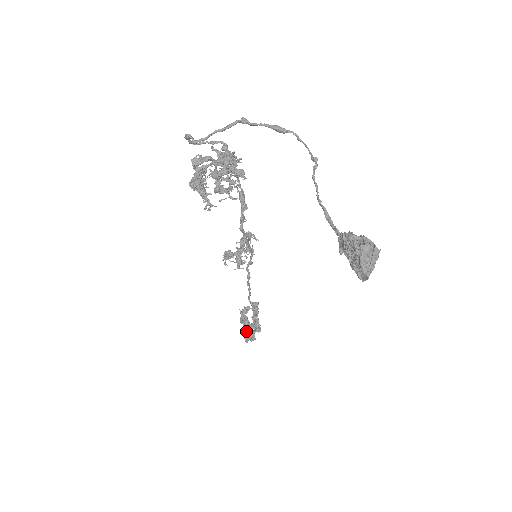
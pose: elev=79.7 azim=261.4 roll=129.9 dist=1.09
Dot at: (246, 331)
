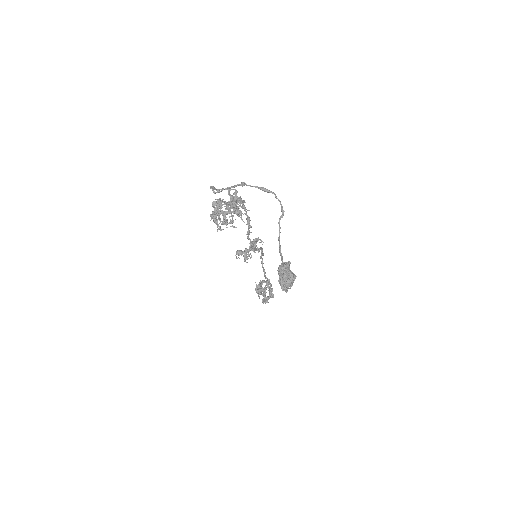
Dot at: occluded
